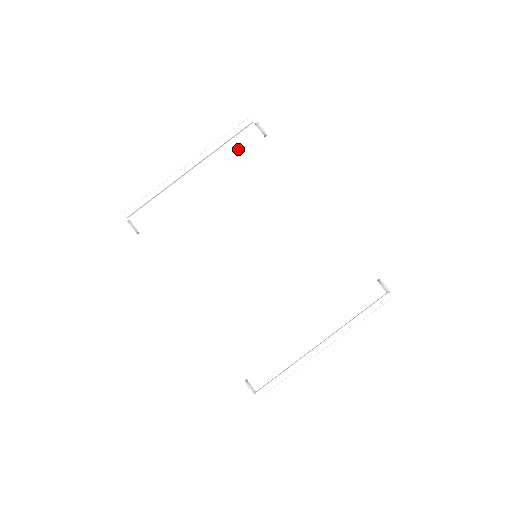
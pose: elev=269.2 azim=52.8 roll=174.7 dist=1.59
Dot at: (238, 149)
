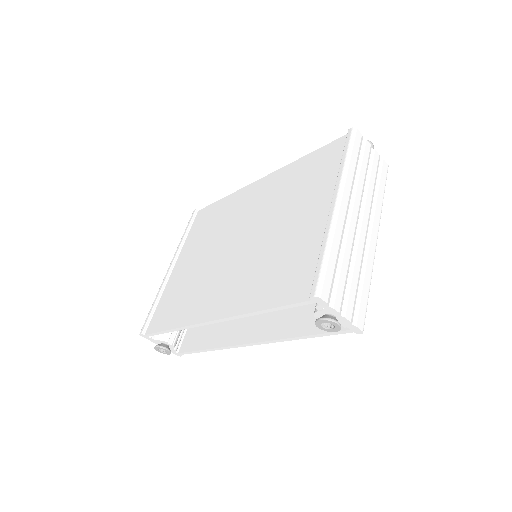
Dot at: (196, 227)
